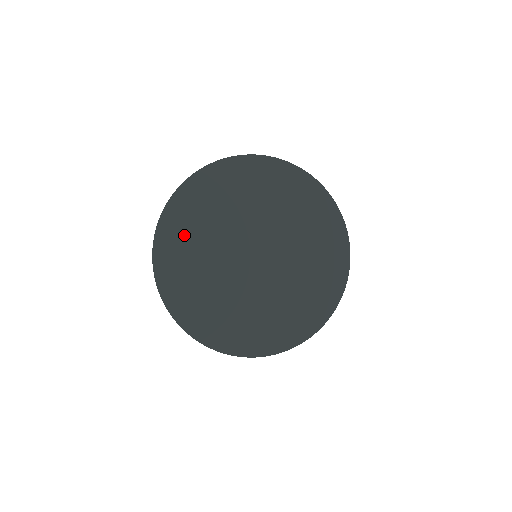
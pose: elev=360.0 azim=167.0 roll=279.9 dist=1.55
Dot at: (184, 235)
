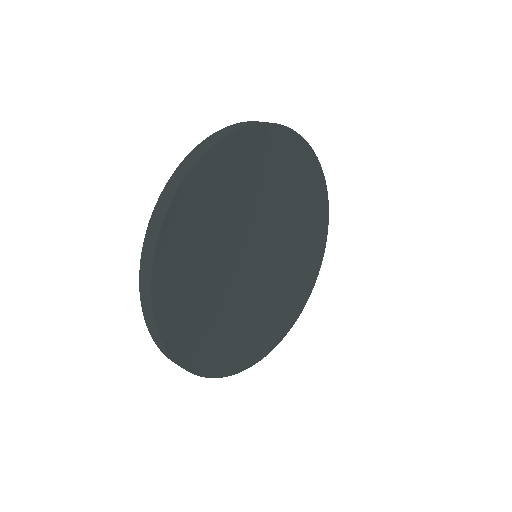
Dot at: (201, 333)
